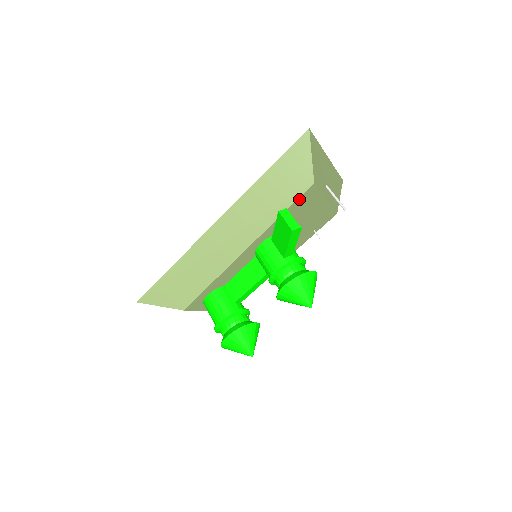
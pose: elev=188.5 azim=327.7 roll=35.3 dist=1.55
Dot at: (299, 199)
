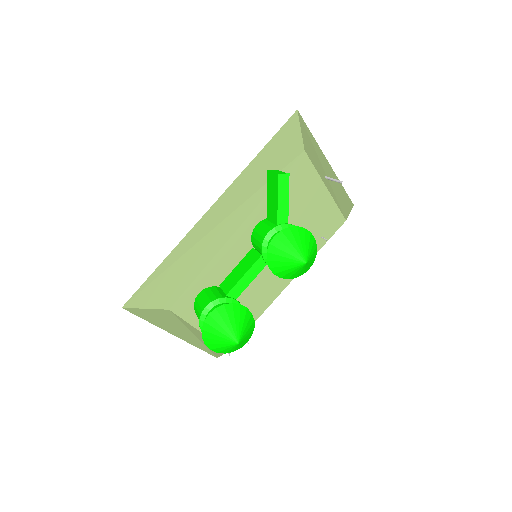
Dot at: (291, 169)
